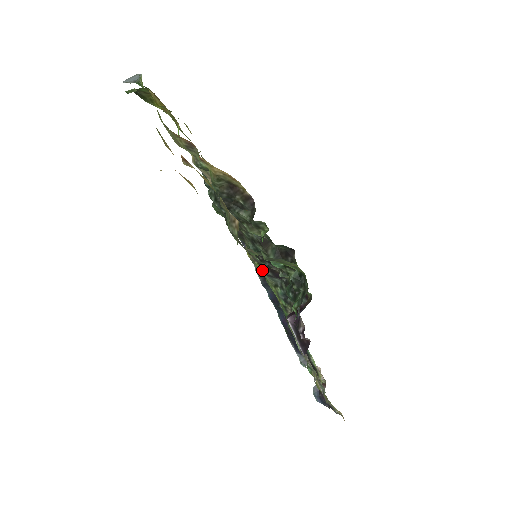
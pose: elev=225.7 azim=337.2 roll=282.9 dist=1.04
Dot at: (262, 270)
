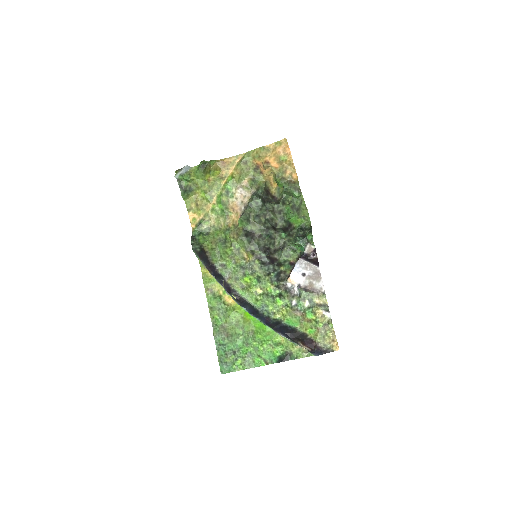
Dot at: (261, 263)
